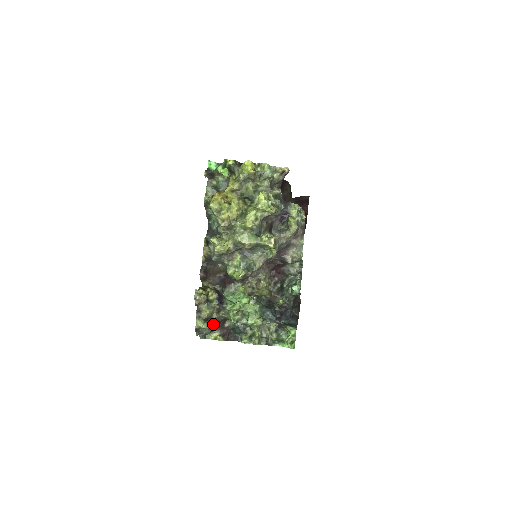
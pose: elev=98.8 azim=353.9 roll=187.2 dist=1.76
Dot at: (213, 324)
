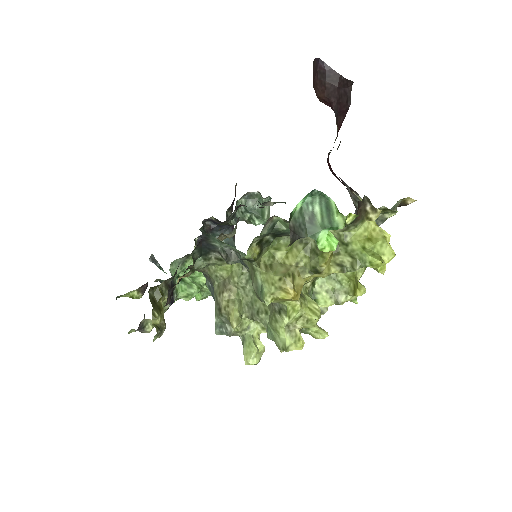
Dot at: occluded
